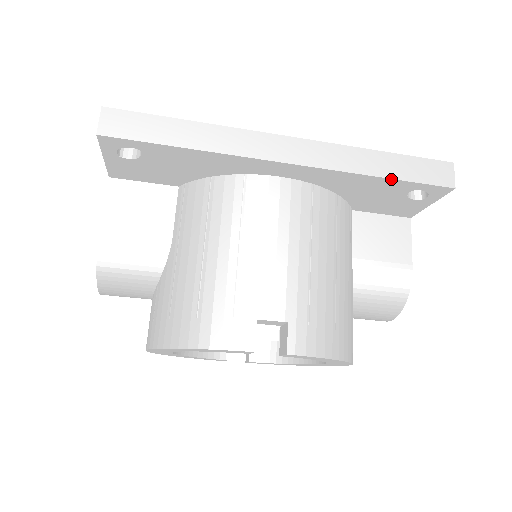
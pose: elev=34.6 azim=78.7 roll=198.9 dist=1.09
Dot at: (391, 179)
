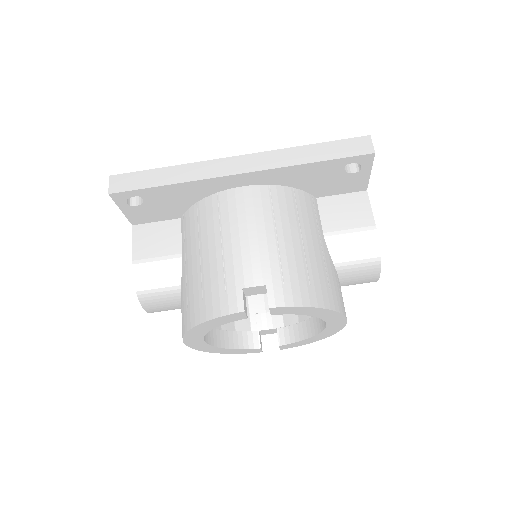
Dot at: (321, 162)
